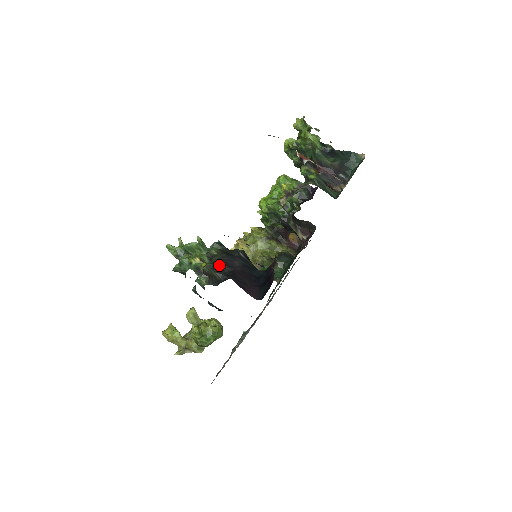
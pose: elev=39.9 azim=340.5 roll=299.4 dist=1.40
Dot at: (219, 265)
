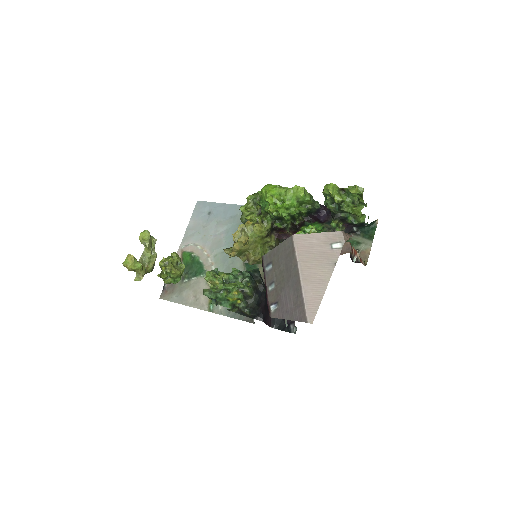
Dot at: (253, 306)
